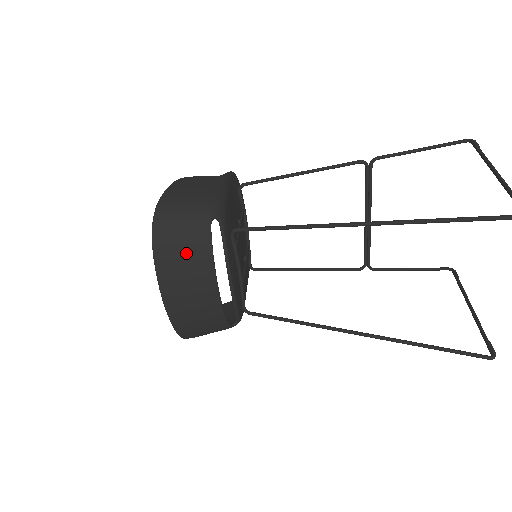
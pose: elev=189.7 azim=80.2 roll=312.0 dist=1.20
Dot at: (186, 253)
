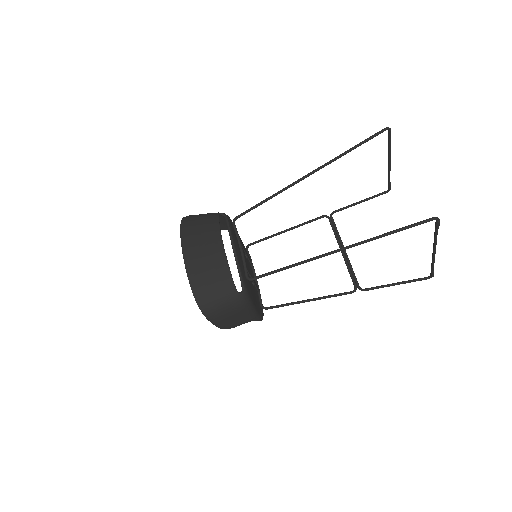
Dot at: (202, 225)
